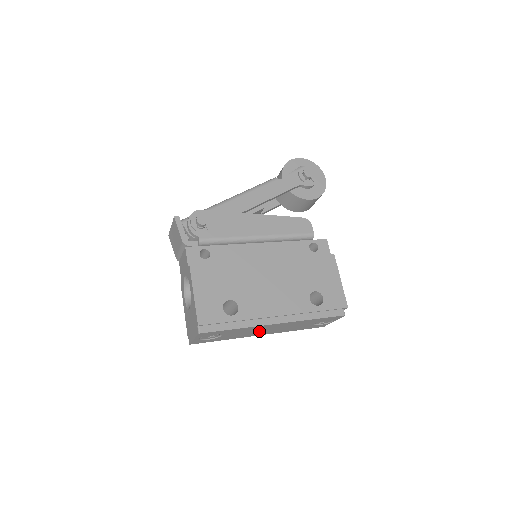
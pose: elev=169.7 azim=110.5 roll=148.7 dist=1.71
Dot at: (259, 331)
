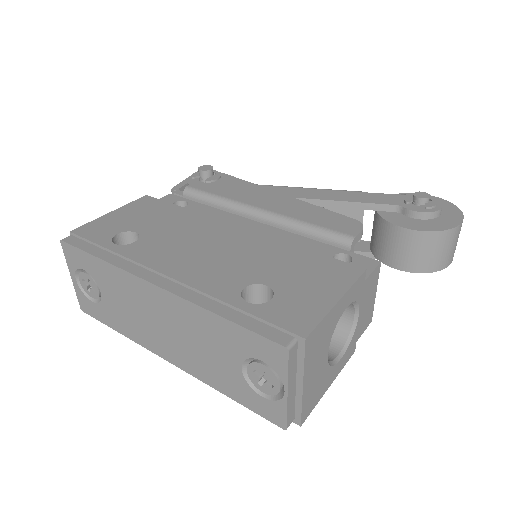
Dot at: (151, 322)
